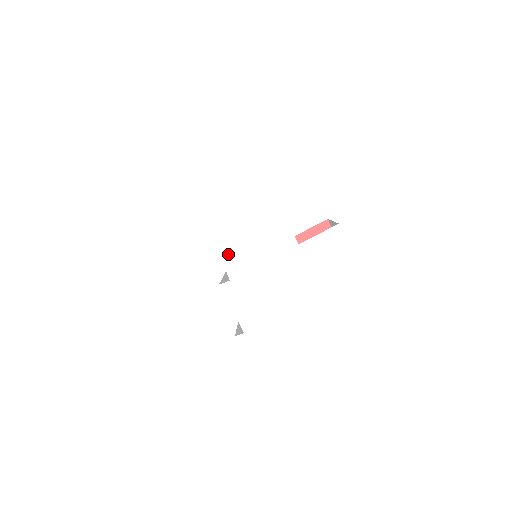
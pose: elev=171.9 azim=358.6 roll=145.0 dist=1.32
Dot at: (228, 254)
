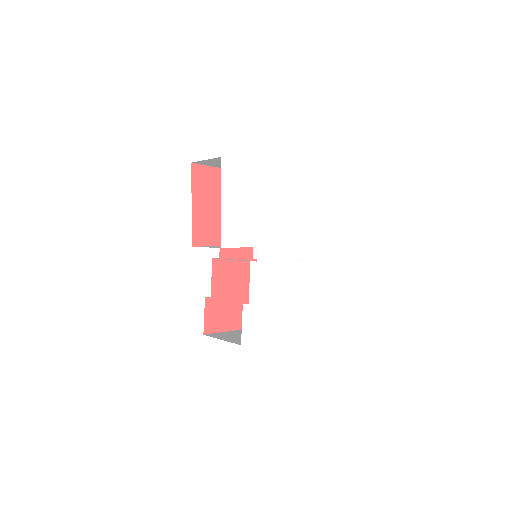
Dot at: (264, 243)
